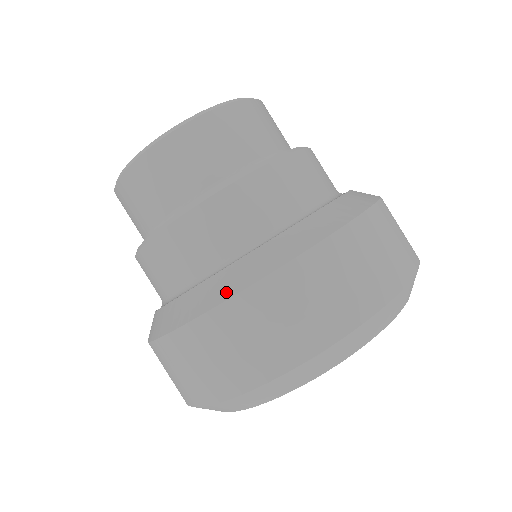
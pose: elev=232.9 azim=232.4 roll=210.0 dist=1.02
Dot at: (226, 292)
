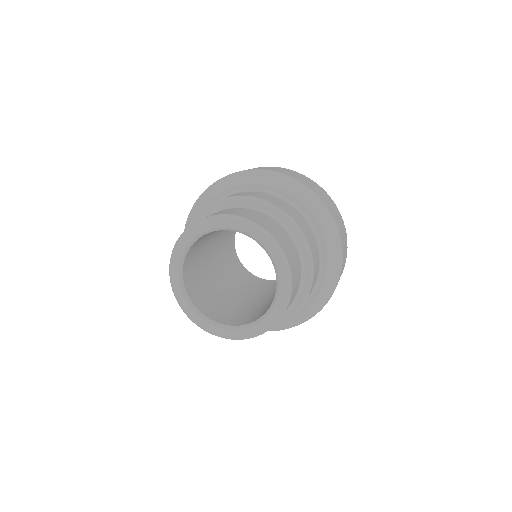
Dot at: (280, 329)
